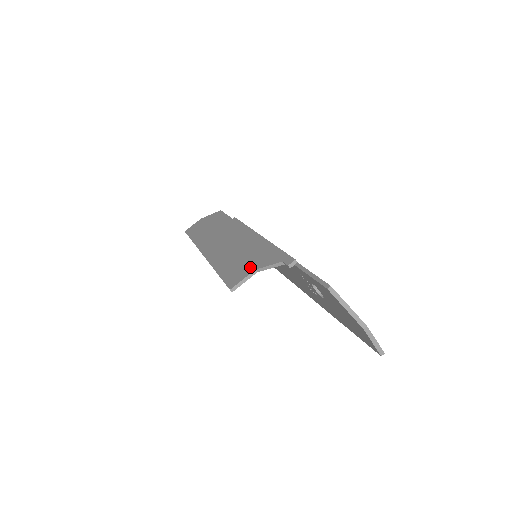
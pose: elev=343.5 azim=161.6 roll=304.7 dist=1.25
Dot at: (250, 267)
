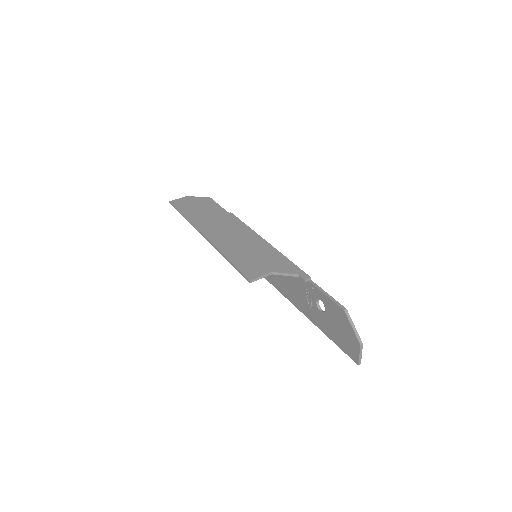
Dot at: (266, 268)
